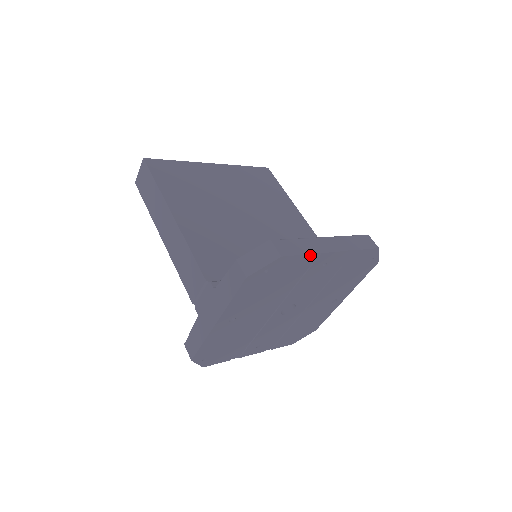
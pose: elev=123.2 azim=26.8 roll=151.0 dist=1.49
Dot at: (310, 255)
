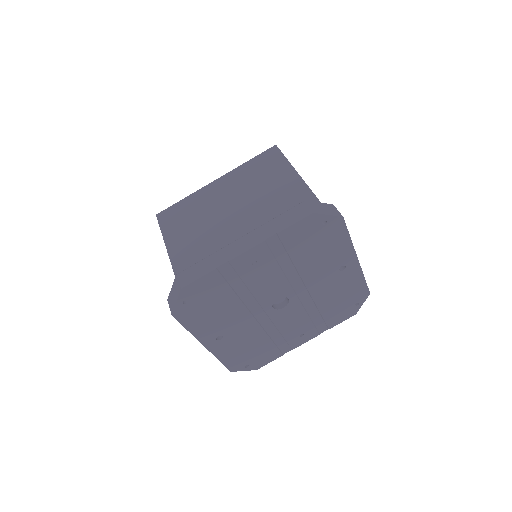
Dot at: (217, 270)
